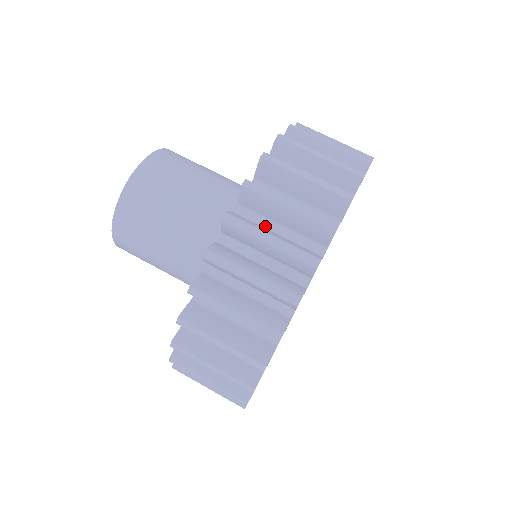
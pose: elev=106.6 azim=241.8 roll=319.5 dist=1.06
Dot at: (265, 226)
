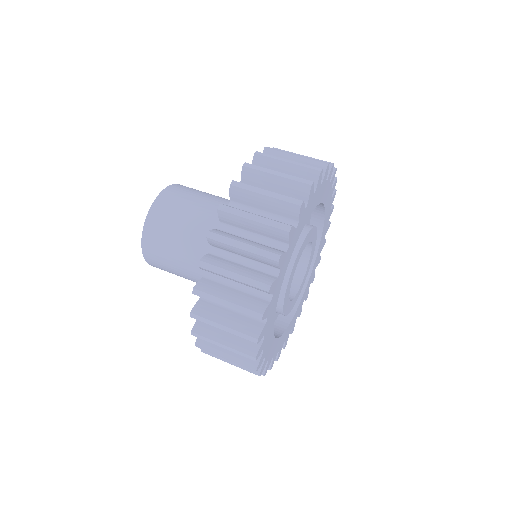
Dot at: (233, 259)
